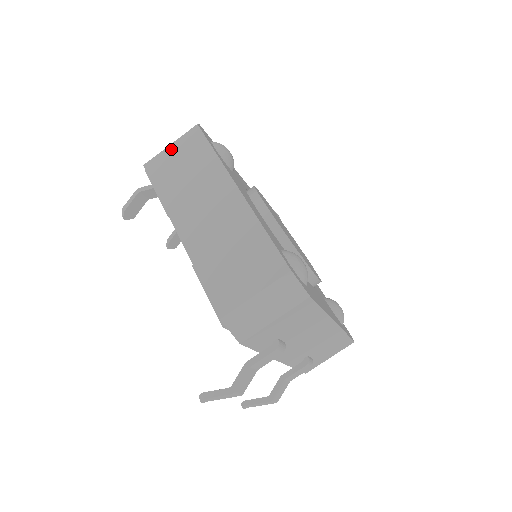
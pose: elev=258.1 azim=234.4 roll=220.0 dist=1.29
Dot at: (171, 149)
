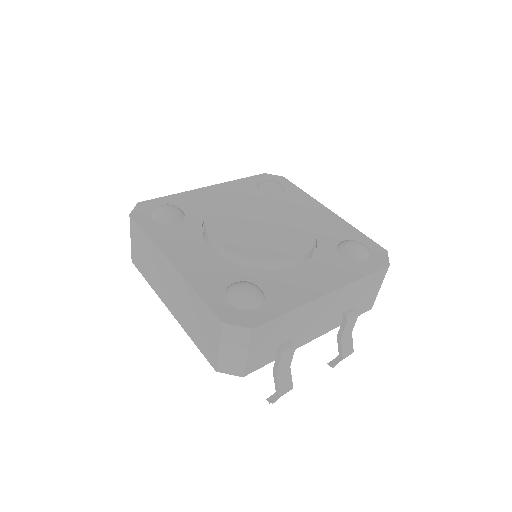
Dot at: (132, 242)
